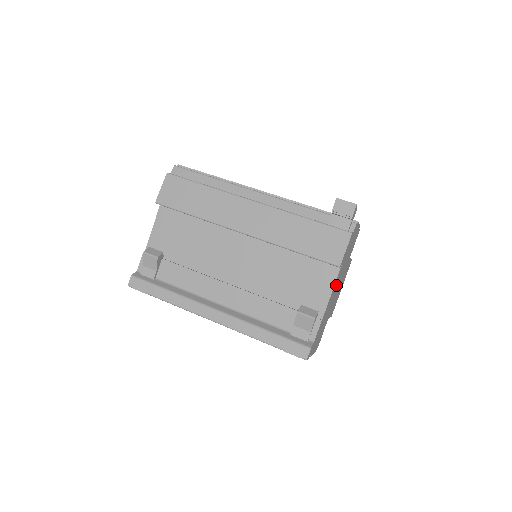
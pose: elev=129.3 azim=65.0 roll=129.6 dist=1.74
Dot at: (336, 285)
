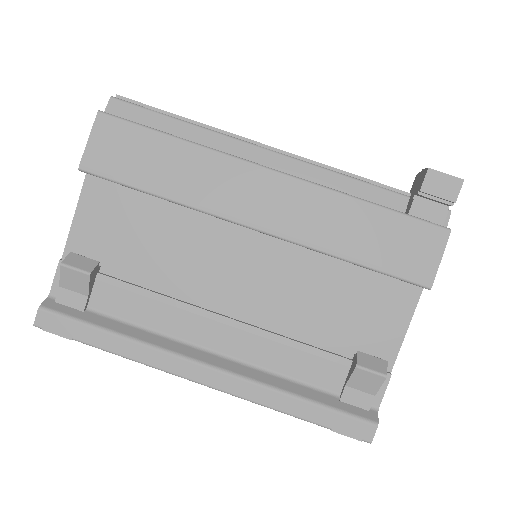
Dot at: occluded
